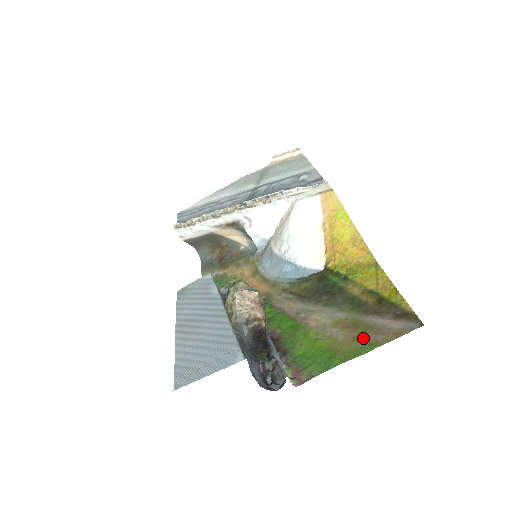
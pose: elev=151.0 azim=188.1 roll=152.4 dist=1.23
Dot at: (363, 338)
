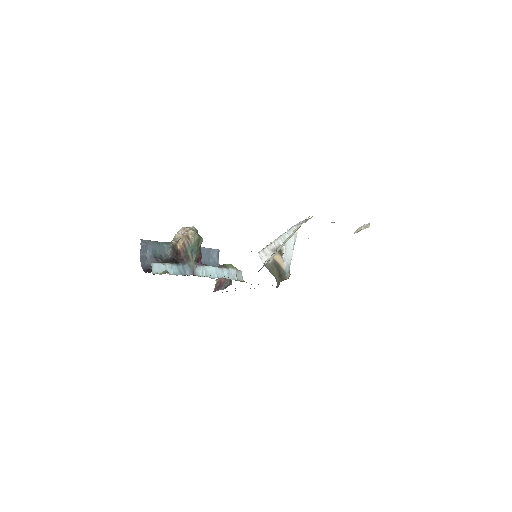
Dot at: occluded
